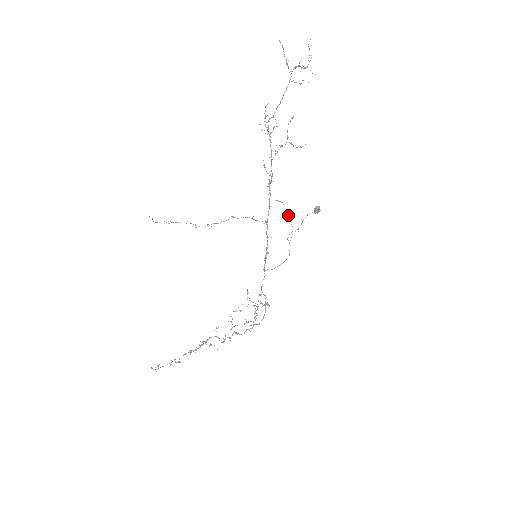
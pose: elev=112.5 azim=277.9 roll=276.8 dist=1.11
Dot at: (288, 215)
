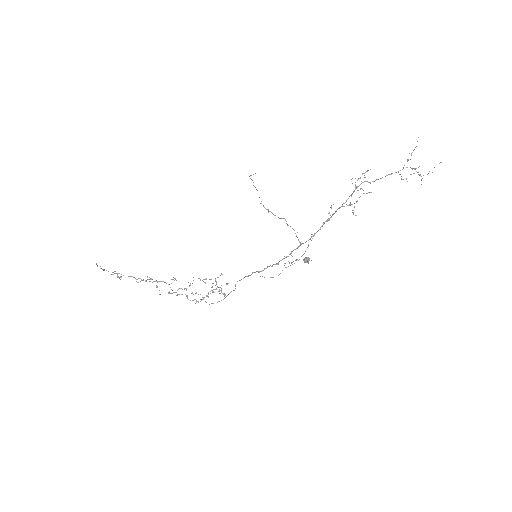
Dot at: occluded
